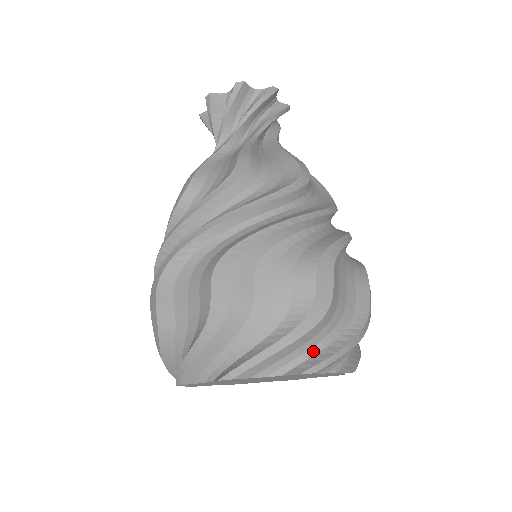
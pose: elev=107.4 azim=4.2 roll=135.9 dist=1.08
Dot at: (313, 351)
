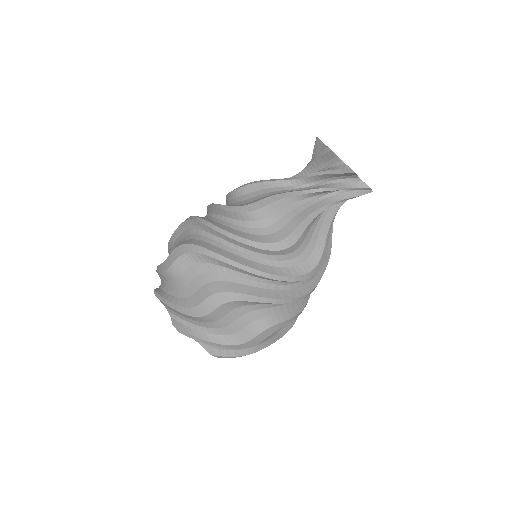
Dot at: occluded
